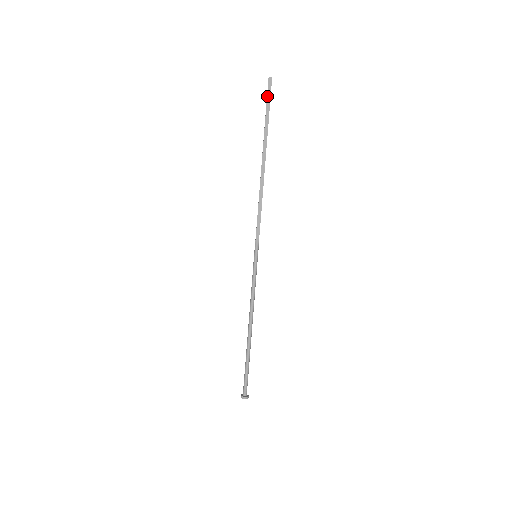
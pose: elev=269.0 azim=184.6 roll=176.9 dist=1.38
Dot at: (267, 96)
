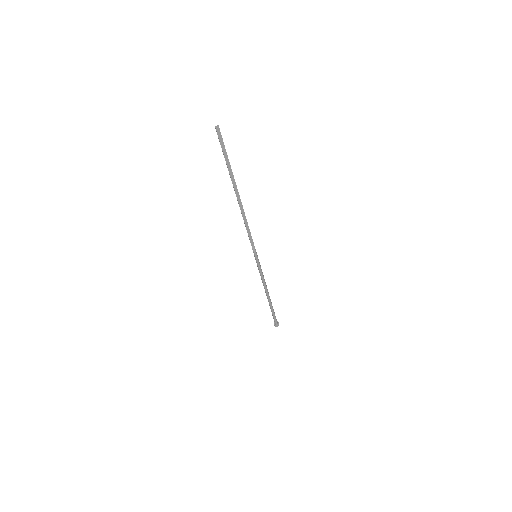
Dot at: (220, 144)
